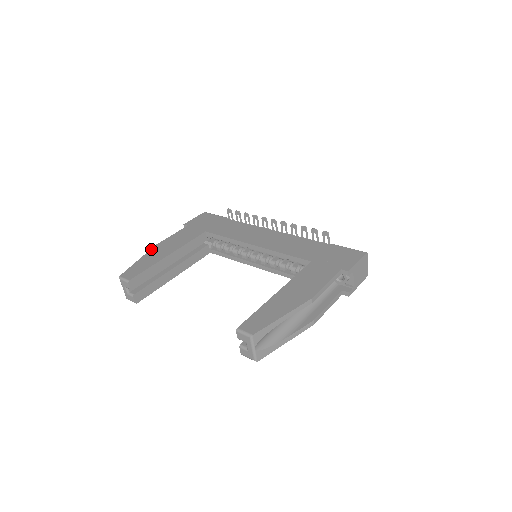
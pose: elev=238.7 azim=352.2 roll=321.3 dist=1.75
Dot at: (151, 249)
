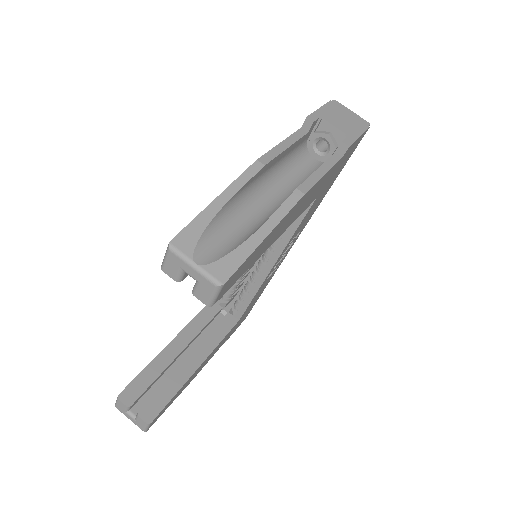
Dot at: occluded
